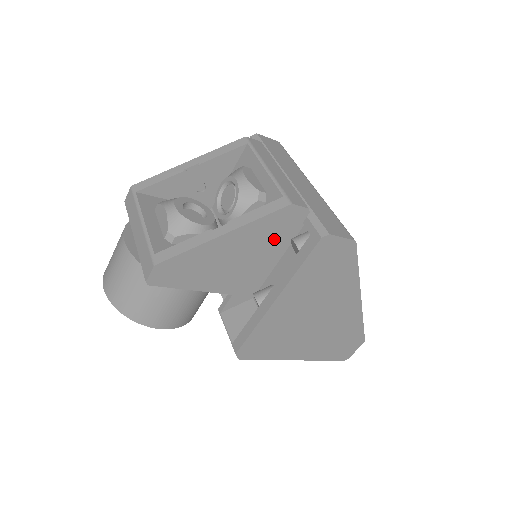
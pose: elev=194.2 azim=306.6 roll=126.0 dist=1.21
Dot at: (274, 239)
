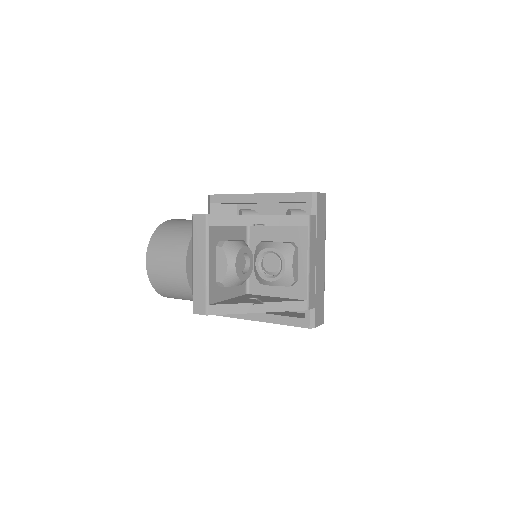
Dot at: occluded
